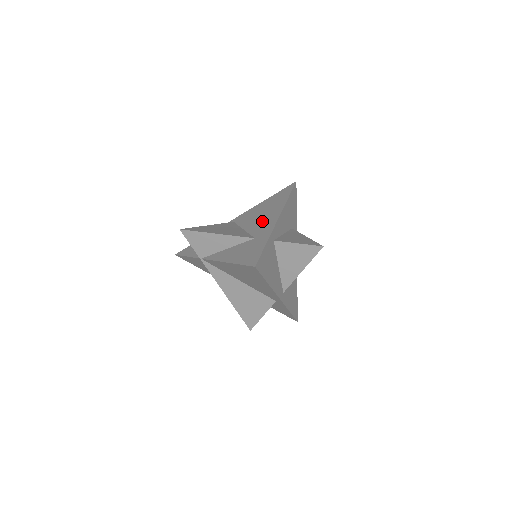
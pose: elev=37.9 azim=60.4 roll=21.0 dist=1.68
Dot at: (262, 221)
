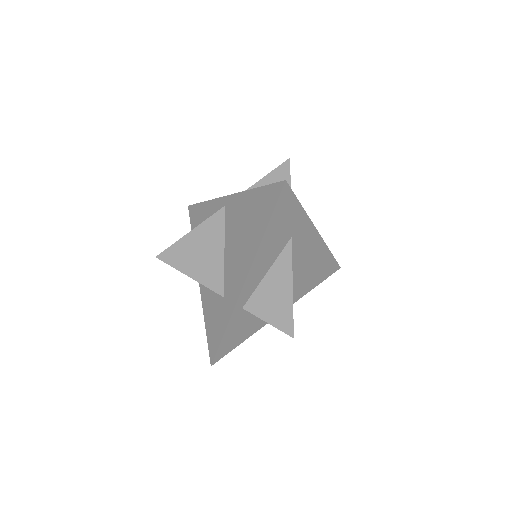
Dot at: (236, 261)
